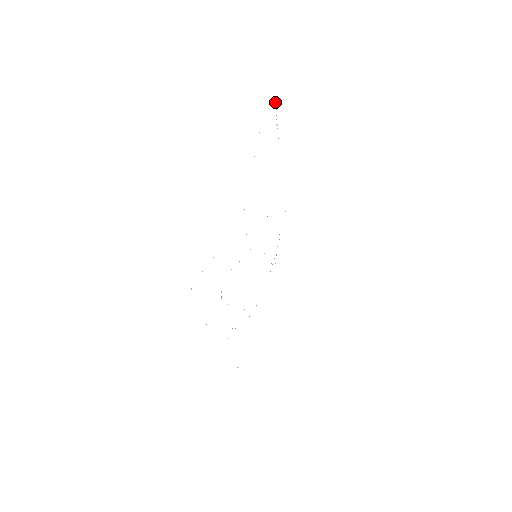
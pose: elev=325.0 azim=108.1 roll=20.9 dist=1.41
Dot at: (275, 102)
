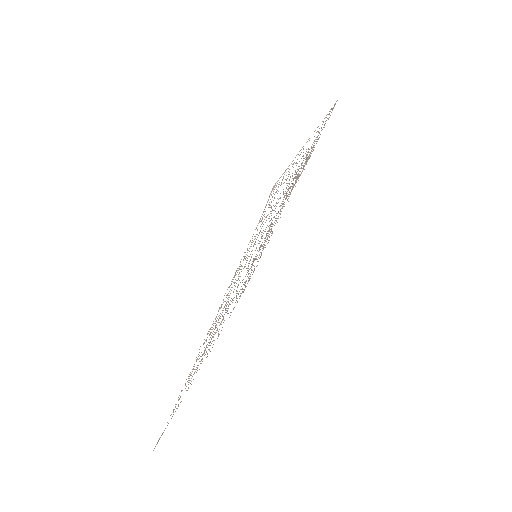
Dot at: (272, 189)
